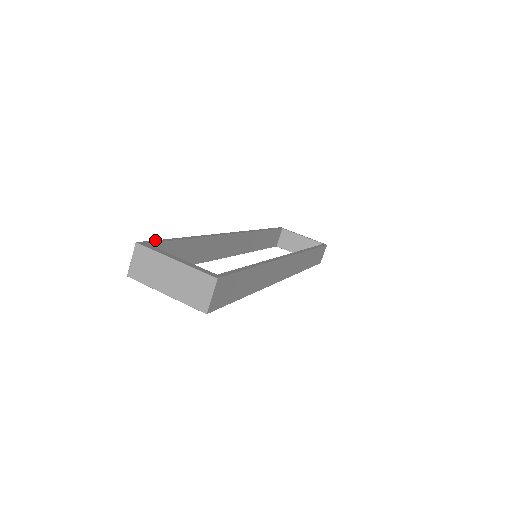
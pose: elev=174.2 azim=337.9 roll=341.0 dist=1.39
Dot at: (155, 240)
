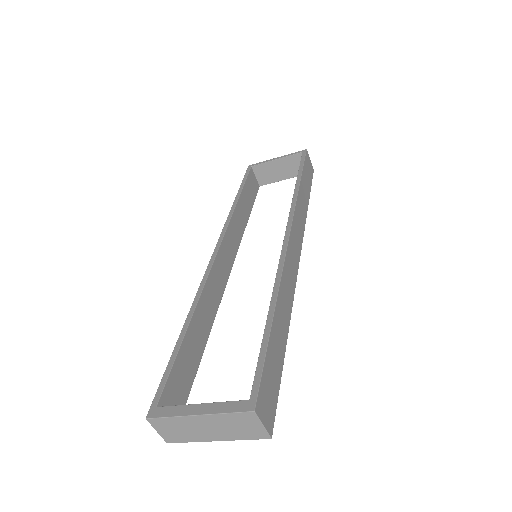
Dot at: (159, 385)
